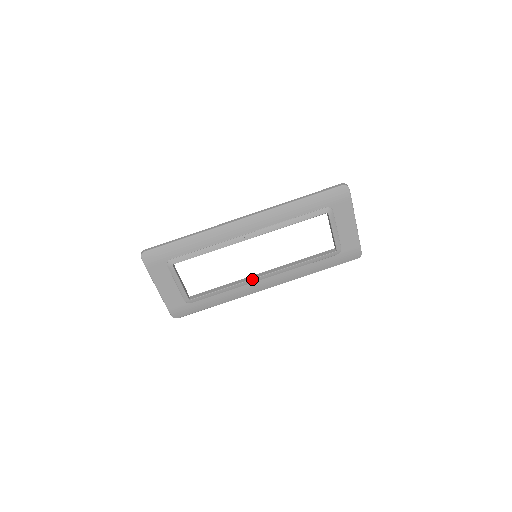
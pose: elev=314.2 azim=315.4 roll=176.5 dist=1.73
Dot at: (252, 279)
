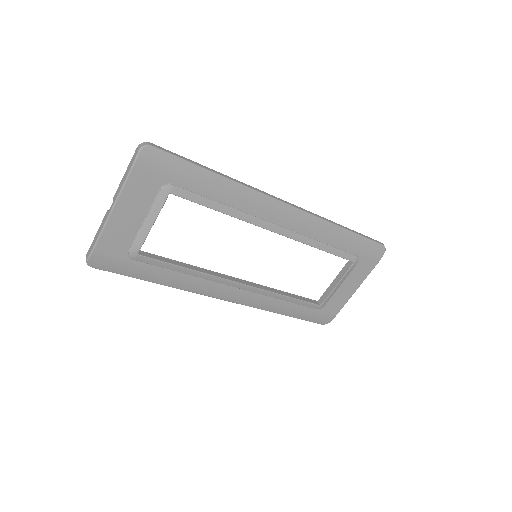
Dot at: (228, 279)
